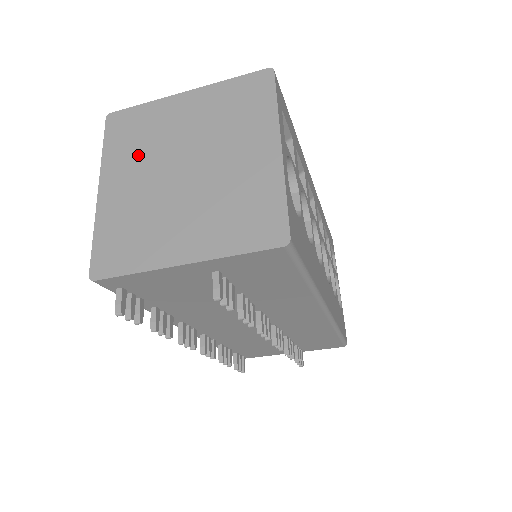
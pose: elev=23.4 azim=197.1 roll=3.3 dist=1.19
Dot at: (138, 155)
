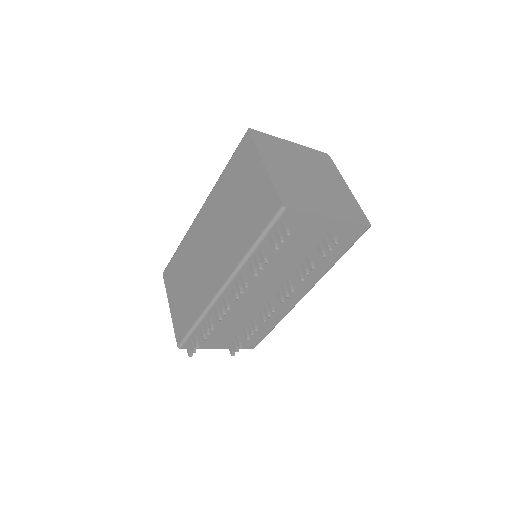
Dot at: (280, 158)
